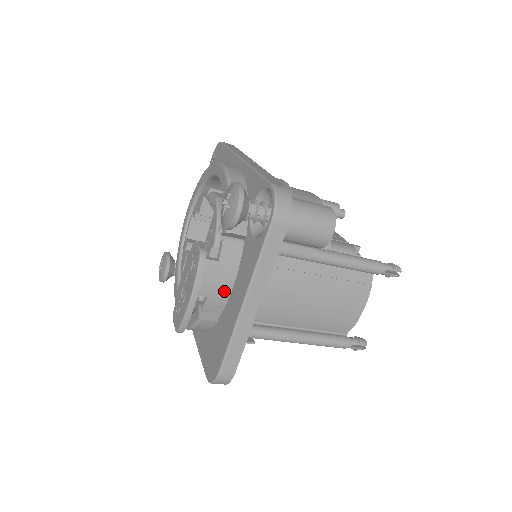
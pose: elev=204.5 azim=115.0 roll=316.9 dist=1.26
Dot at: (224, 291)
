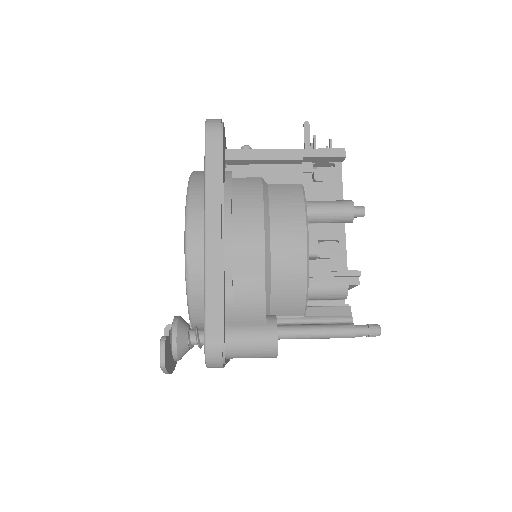
Dot at: occluded
